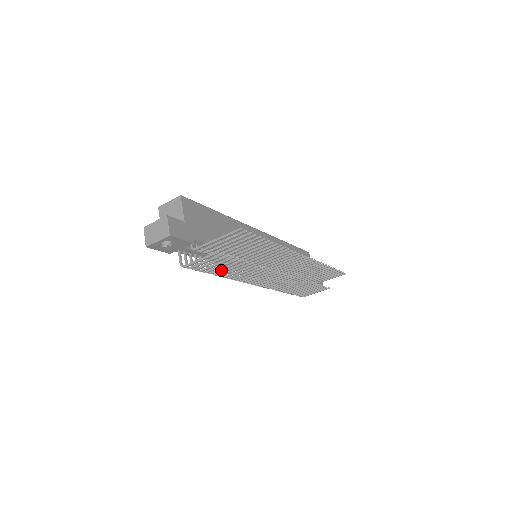
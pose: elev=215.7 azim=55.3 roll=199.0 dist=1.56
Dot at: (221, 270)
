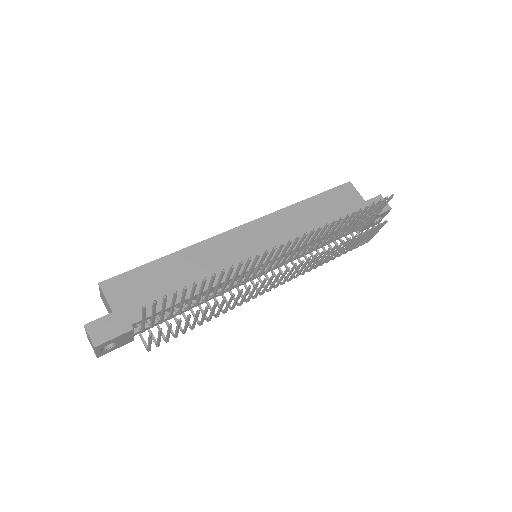
Dot at: (195, 324)
